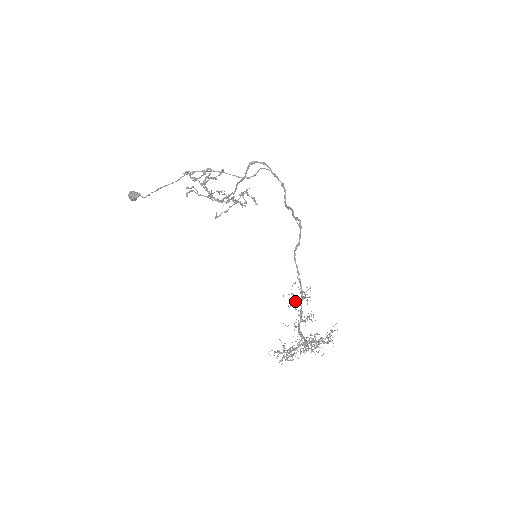
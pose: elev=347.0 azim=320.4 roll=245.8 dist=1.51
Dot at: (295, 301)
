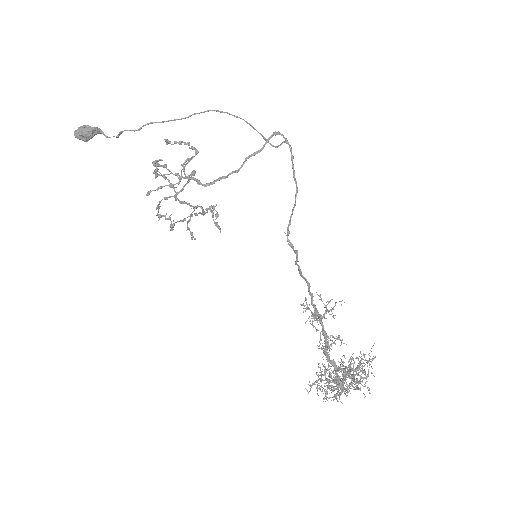
Dot at: (316, 316)
